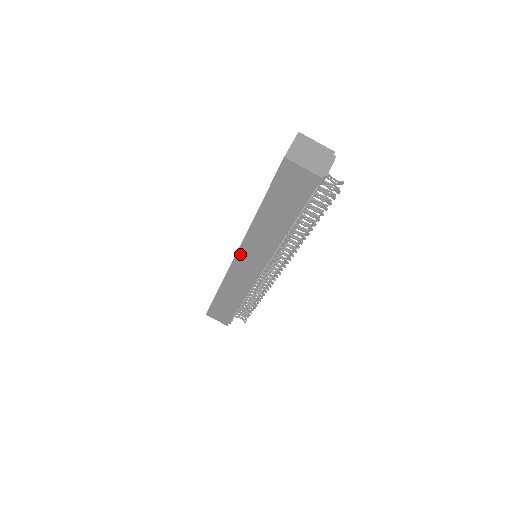
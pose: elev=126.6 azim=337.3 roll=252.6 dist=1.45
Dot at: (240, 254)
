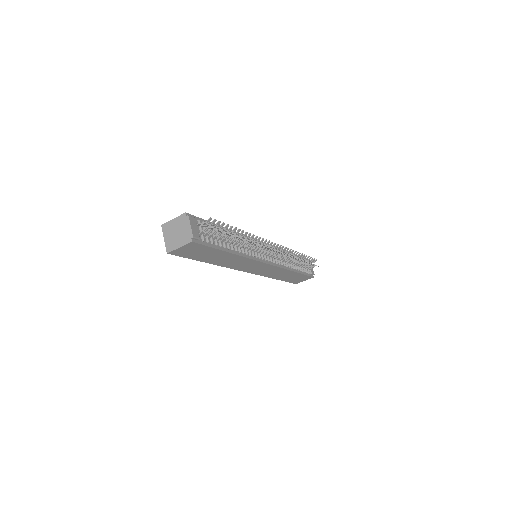
Dot at: (244, 270)
